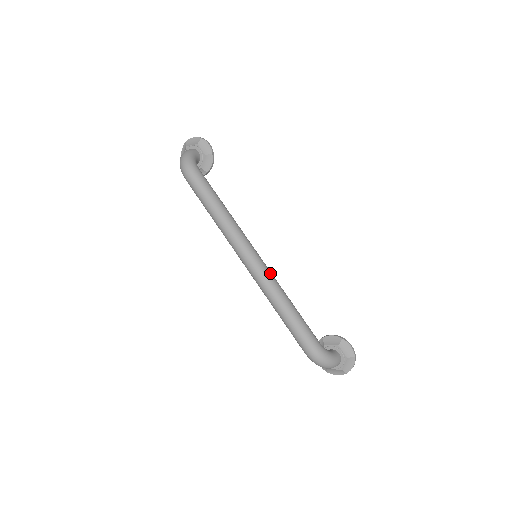
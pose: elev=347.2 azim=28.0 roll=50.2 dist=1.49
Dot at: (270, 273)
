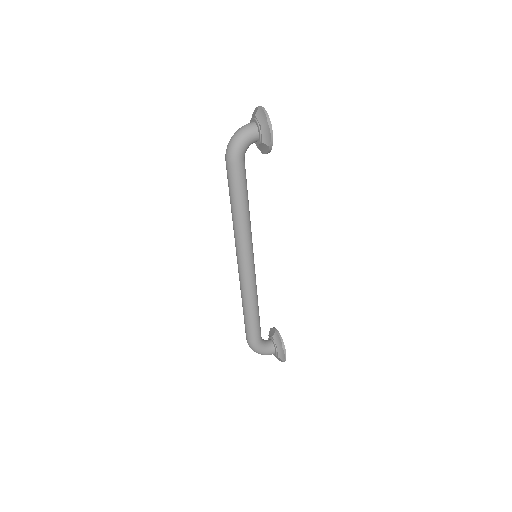
Dot at: (251, 282)
